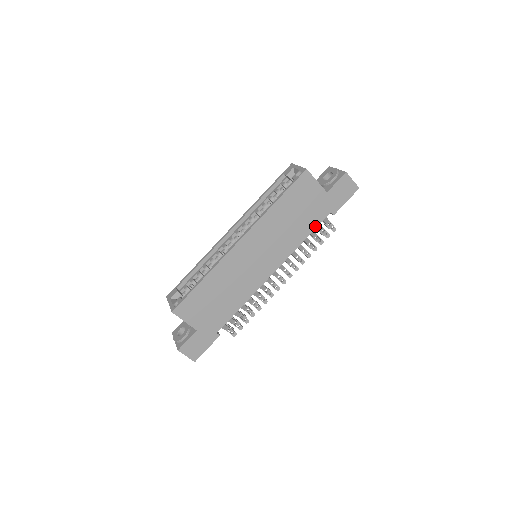
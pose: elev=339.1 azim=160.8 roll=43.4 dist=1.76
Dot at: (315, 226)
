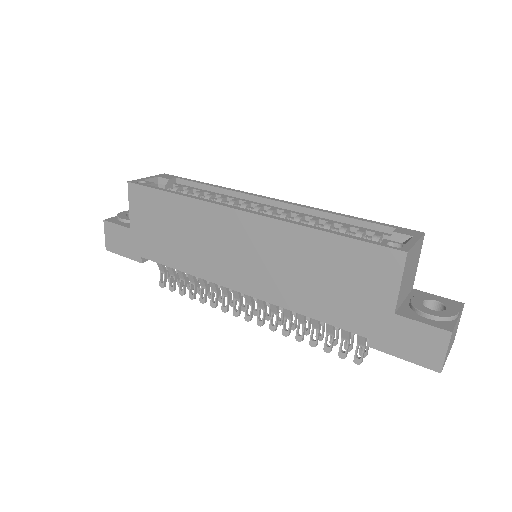
Dot at: (333, 322)
